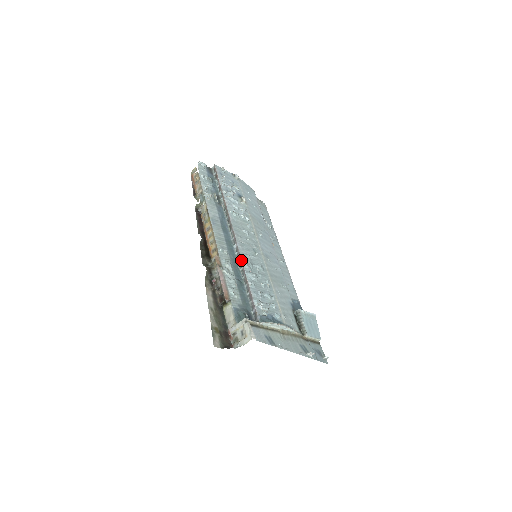
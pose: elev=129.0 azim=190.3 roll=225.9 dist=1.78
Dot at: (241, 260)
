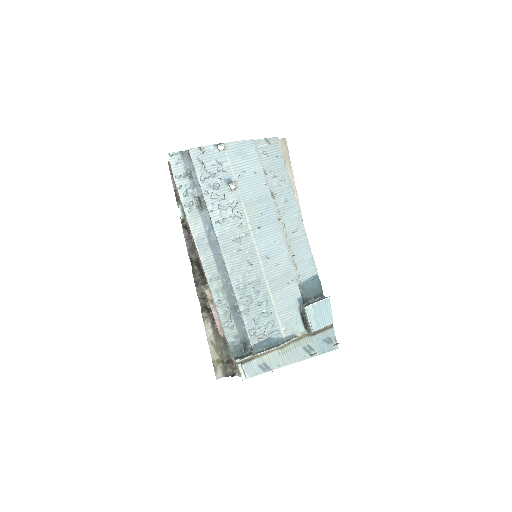
Dot at: (232, 286)
